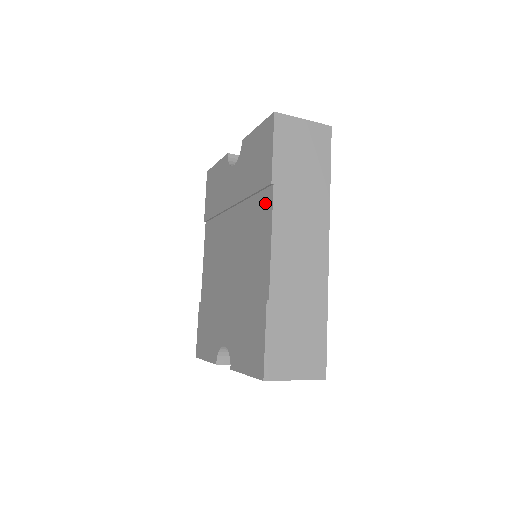
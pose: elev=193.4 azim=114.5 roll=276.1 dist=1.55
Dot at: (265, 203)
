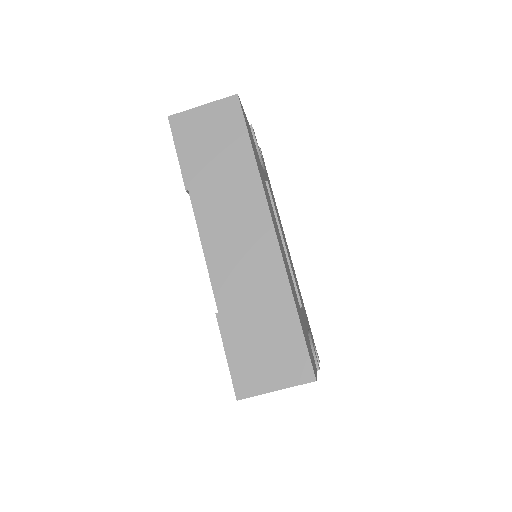
Dot at: occluded
